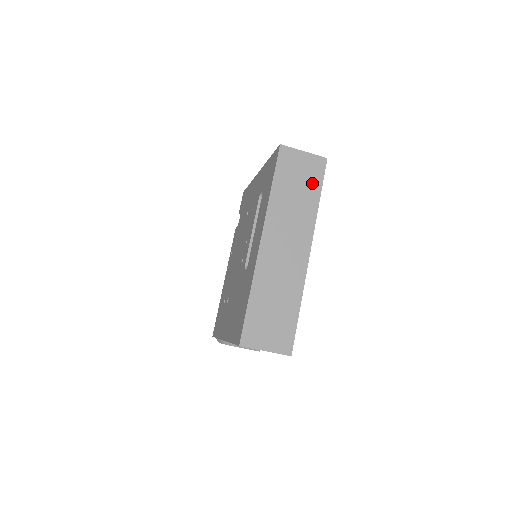
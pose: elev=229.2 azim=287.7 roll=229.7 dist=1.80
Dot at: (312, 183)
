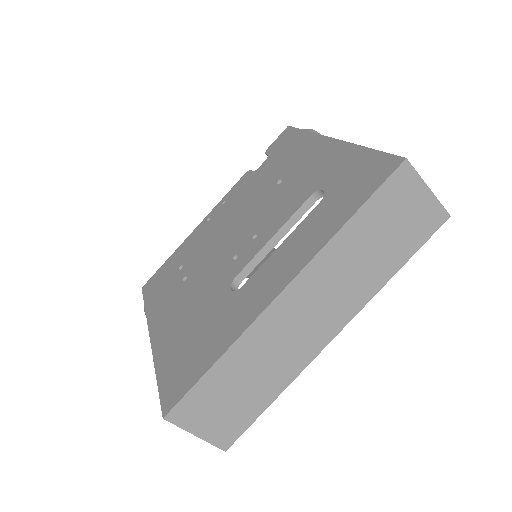
Dot at: (406, 242)
